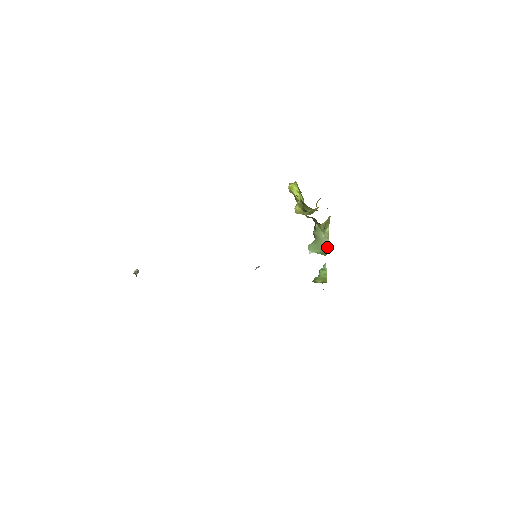
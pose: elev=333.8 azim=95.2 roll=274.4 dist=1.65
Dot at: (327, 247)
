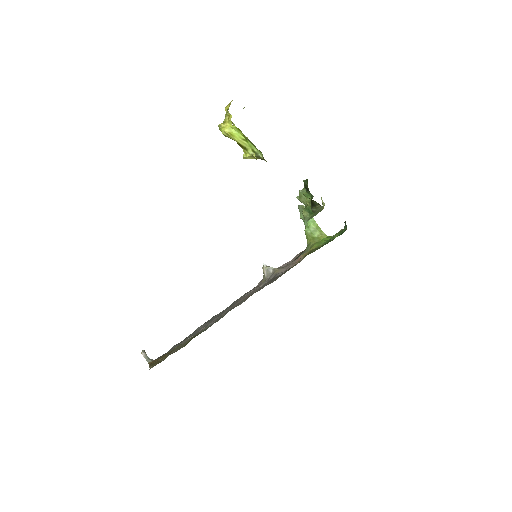
Dot at: occluded
